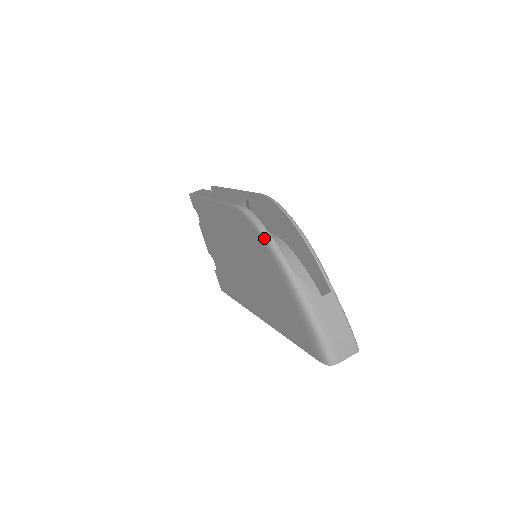
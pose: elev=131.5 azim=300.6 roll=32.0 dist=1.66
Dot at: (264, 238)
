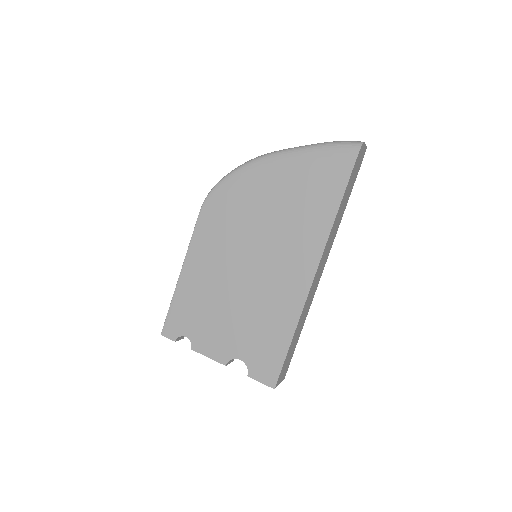
Dot at: (238, 169)
